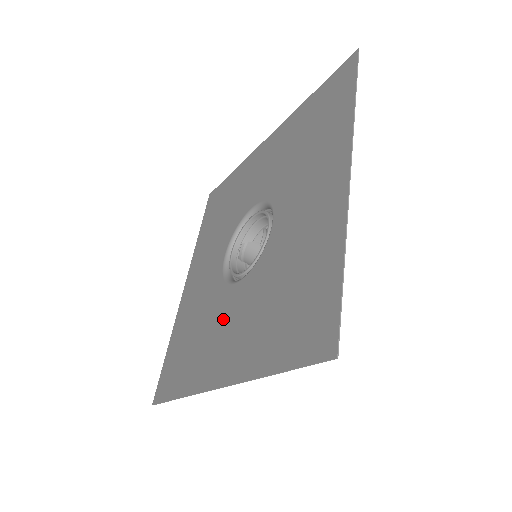
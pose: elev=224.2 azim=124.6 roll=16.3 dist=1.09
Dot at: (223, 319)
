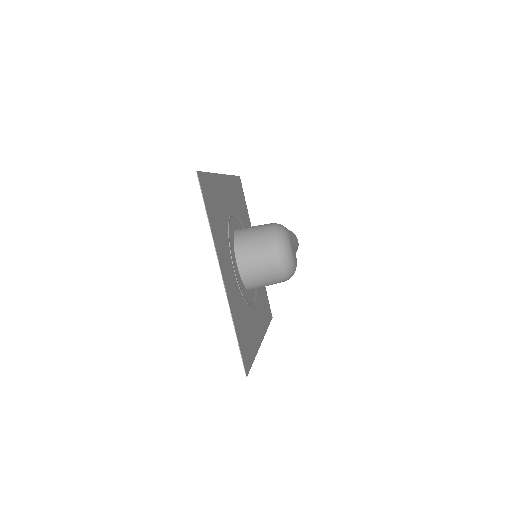
Dot at: occluded
